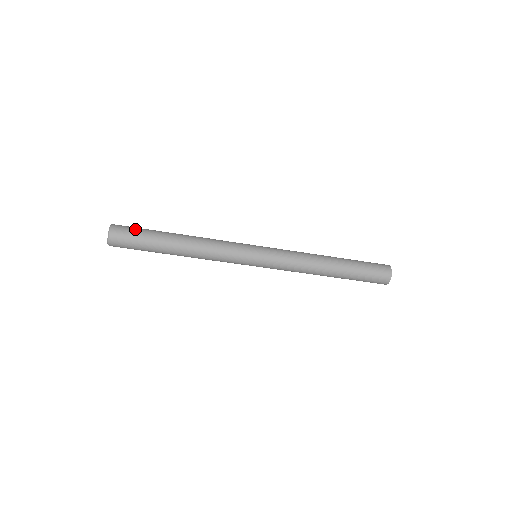
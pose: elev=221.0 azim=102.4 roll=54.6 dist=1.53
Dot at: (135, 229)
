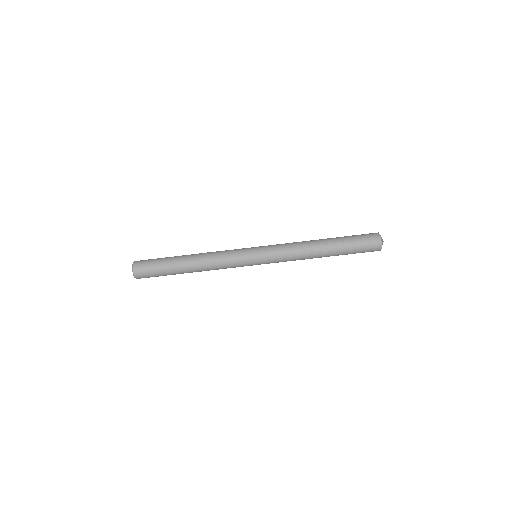
Dot at: (152, 261)
